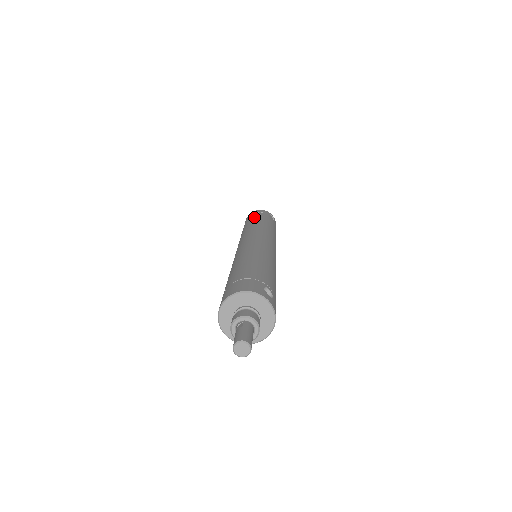
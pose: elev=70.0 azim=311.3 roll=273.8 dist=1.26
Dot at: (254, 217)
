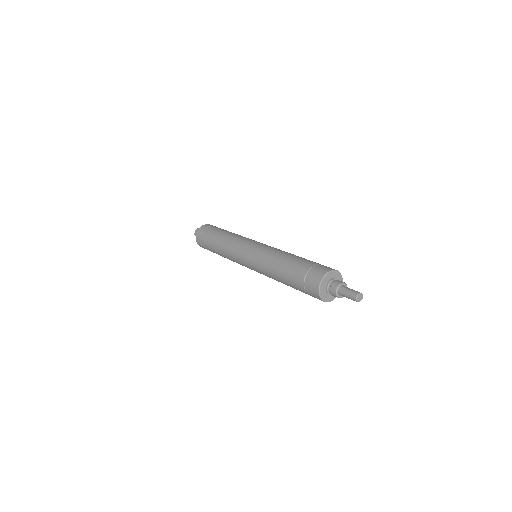
Dot at: (216, 231)
